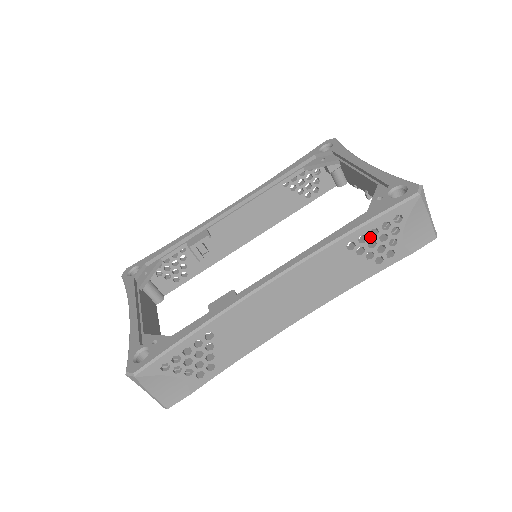
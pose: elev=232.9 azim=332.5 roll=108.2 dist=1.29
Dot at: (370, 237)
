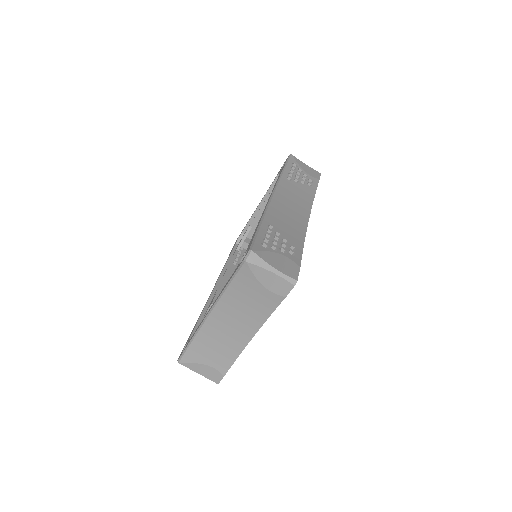
Dot at: (293, 174)
